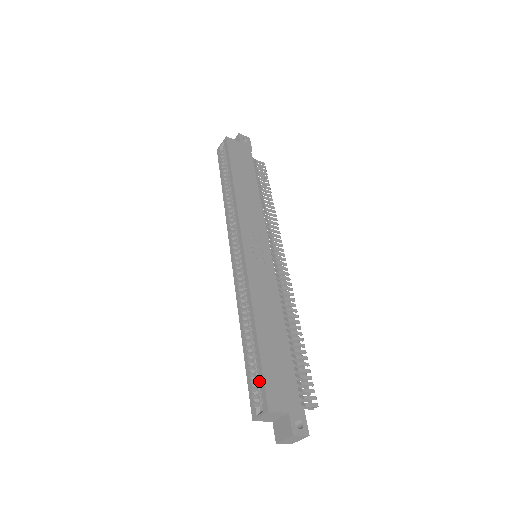
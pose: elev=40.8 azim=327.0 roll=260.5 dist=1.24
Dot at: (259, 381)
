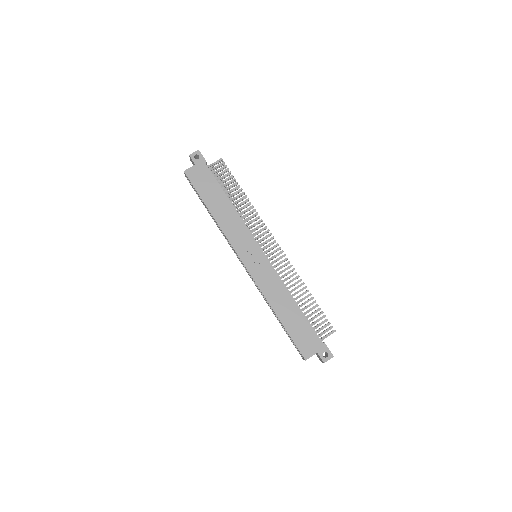
Dot at: occluded
